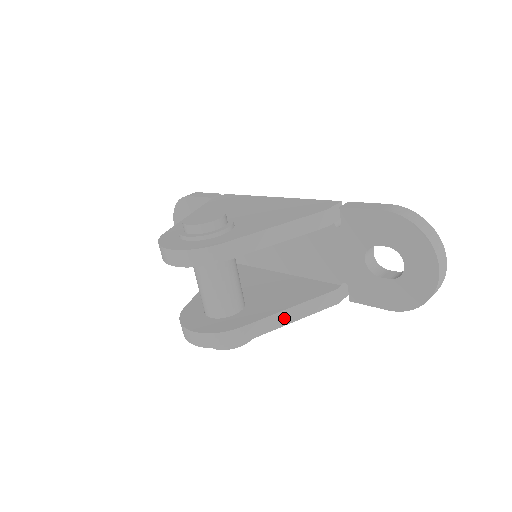
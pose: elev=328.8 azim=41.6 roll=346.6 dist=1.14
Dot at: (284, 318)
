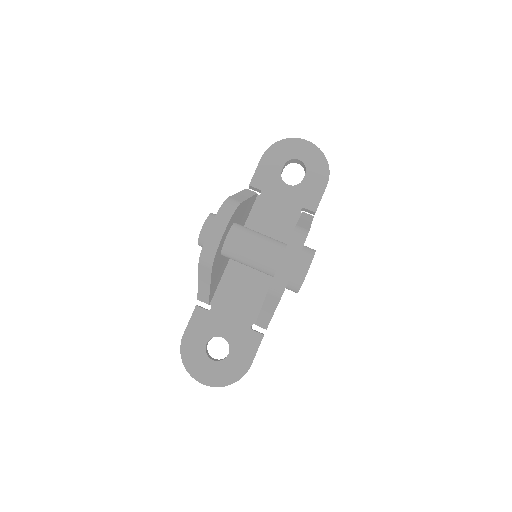
Dot at: (305, 222)
